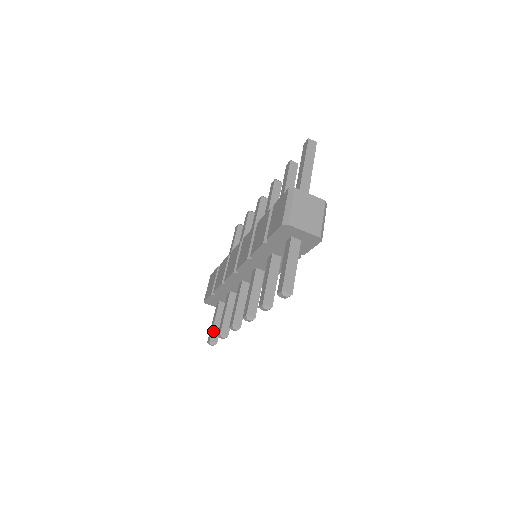
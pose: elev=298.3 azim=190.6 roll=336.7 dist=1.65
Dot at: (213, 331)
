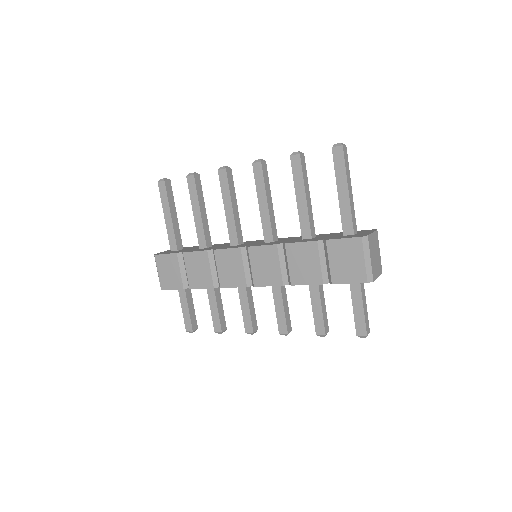
Dot at: (191, 320)
